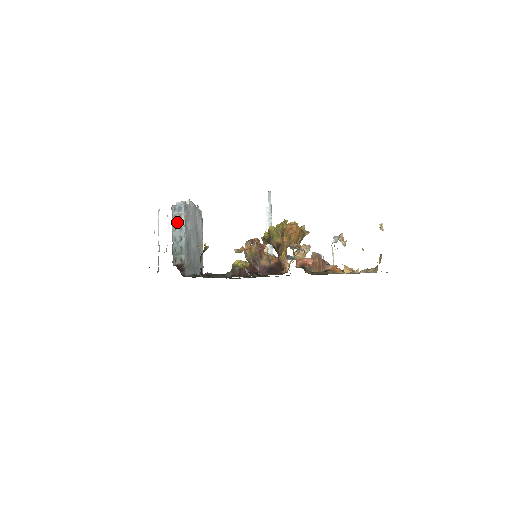
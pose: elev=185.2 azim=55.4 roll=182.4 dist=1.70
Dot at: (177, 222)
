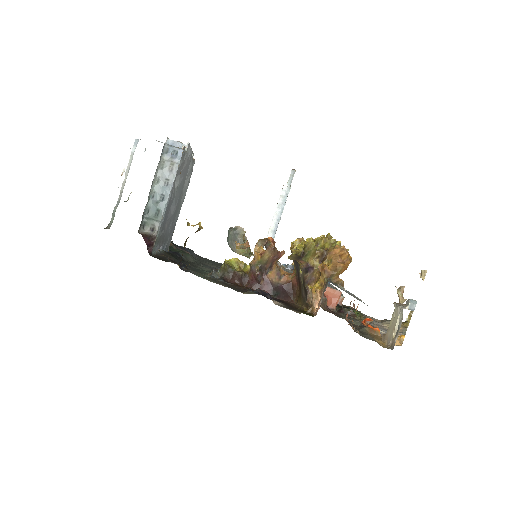
Dot at: (164, 172)
